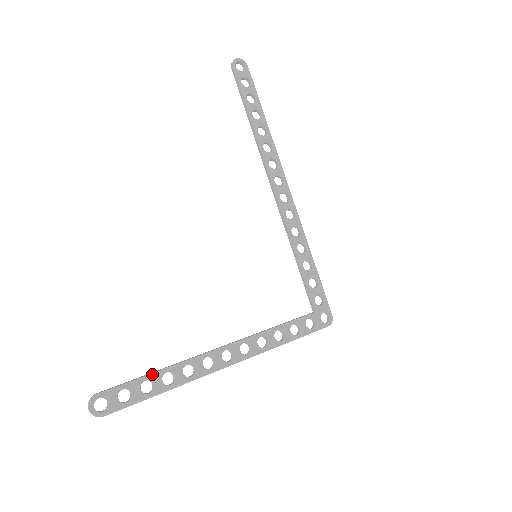
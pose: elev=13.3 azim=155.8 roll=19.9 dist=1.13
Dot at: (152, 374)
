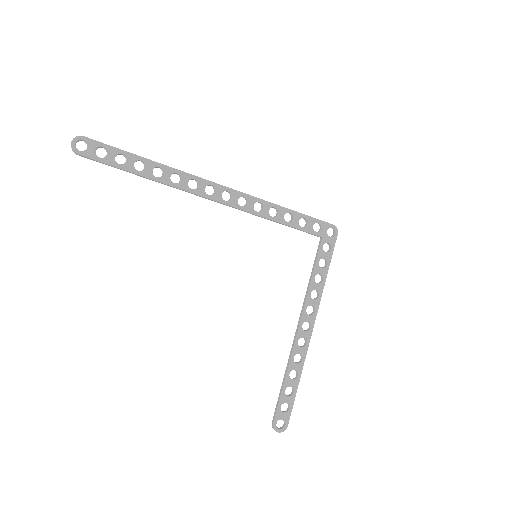
Dot at: (284, 384)
